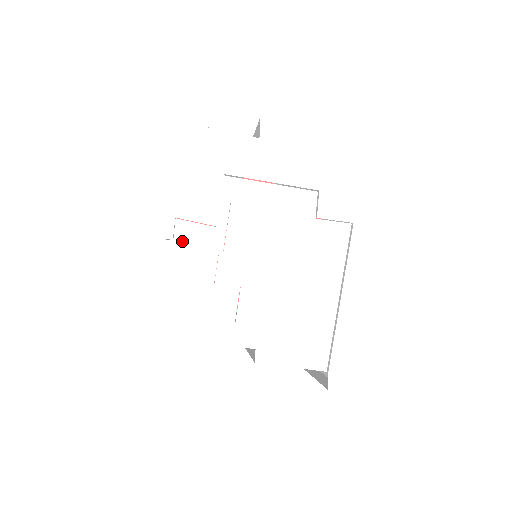
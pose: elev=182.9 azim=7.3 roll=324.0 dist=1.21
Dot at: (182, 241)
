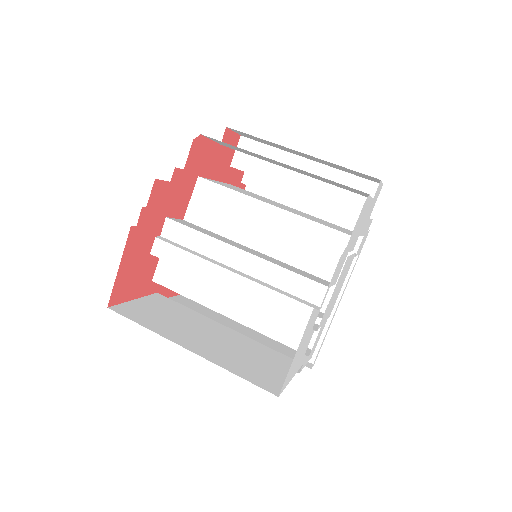
Dot at: (318, 304)
